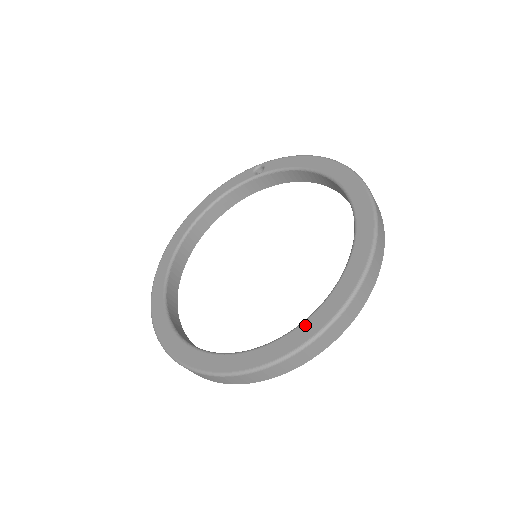
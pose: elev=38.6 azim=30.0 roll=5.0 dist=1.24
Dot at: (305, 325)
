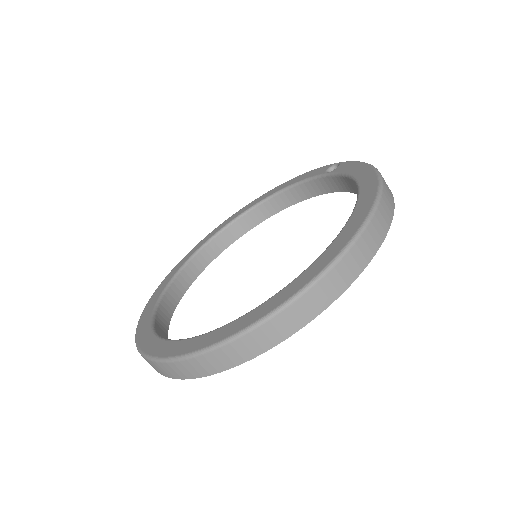
Dot at: (192, 340)
